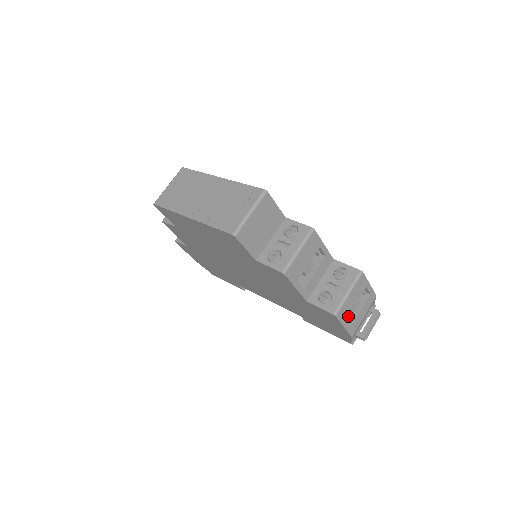
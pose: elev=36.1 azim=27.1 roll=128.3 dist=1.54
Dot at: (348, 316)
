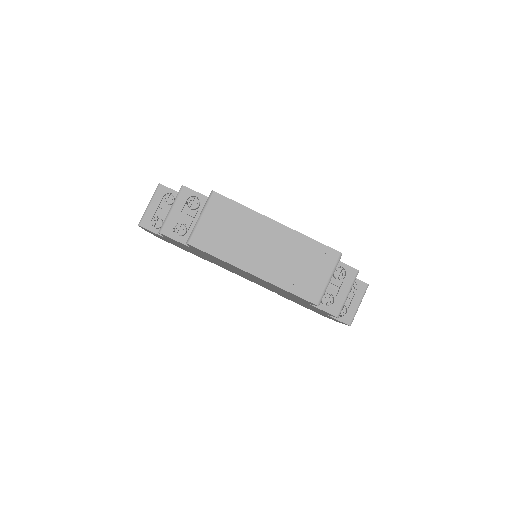
Dot at: occluded
